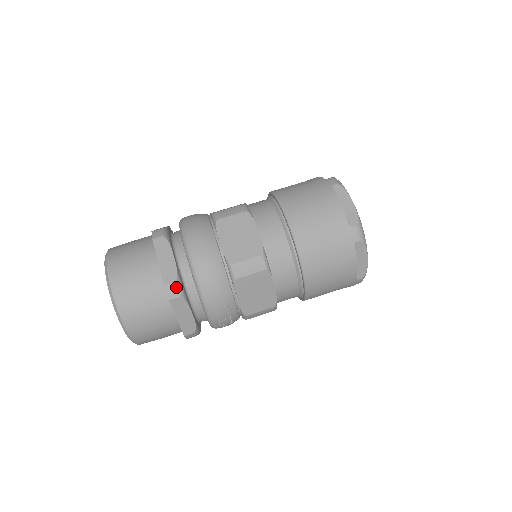
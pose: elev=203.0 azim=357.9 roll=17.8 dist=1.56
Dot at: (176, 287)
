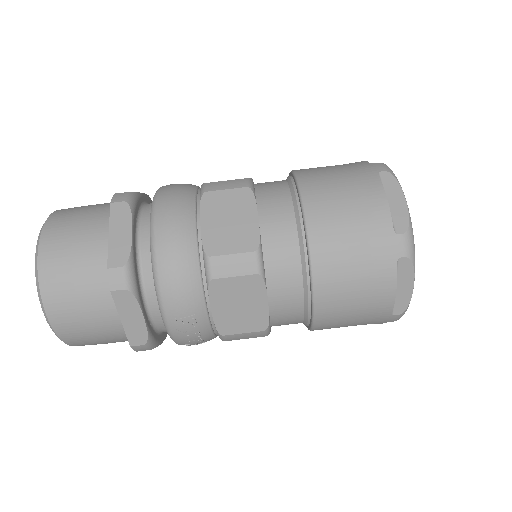
Dot at: (124, 274)
